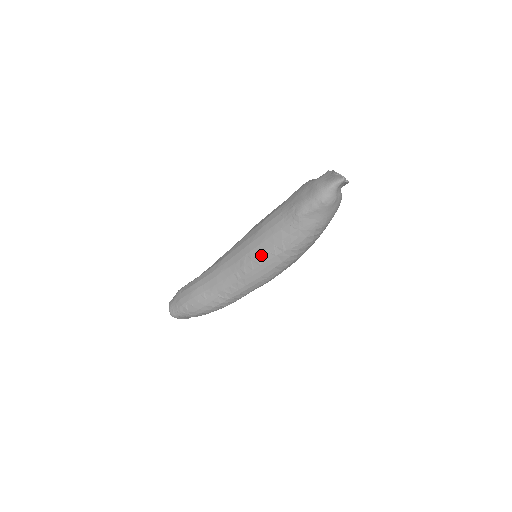
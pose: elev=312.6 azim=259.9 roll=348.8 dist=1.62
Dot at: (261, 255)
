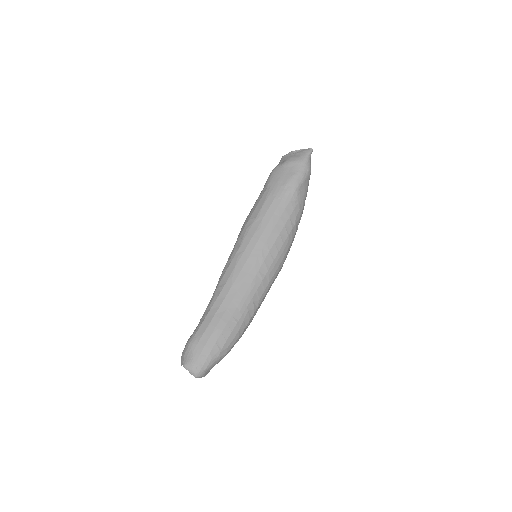
Dot at: (277, 241)
